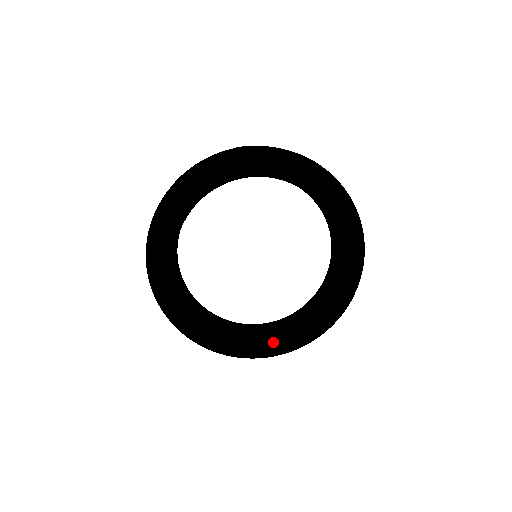
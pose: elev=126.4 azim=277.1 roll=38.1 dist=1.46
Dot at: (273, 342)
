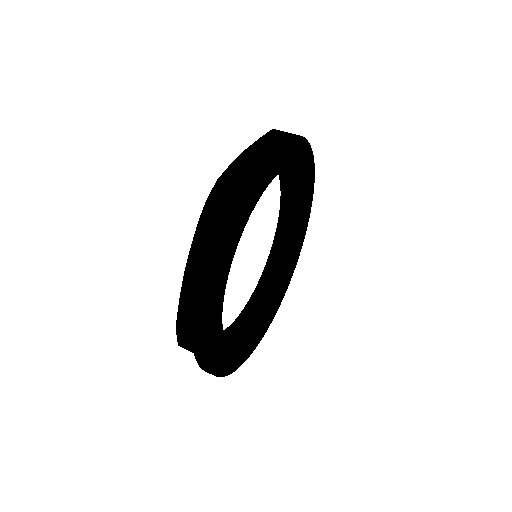
Dot at: occluded
